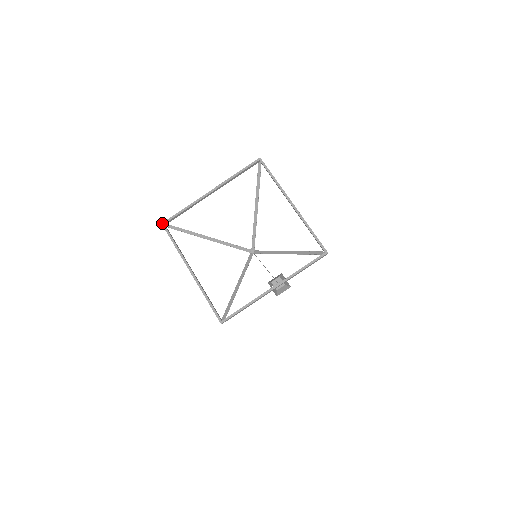
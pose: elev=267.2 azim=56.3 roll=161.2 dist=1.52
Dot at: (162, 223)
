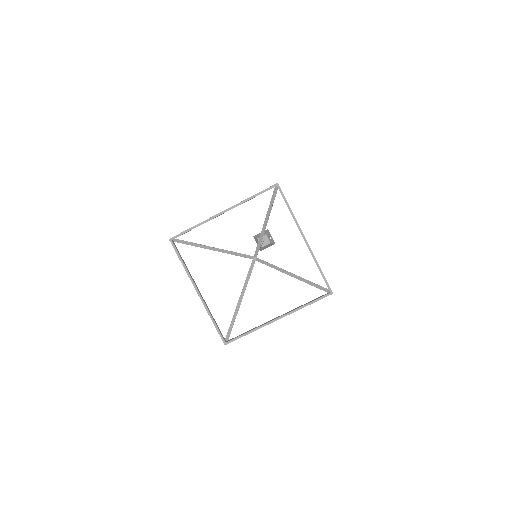
Dot at: (170, 239)
